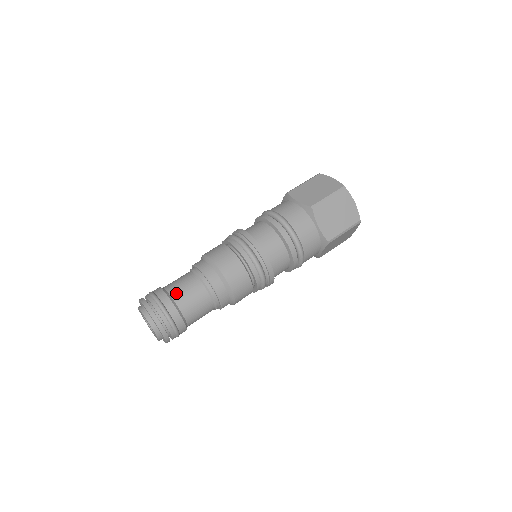
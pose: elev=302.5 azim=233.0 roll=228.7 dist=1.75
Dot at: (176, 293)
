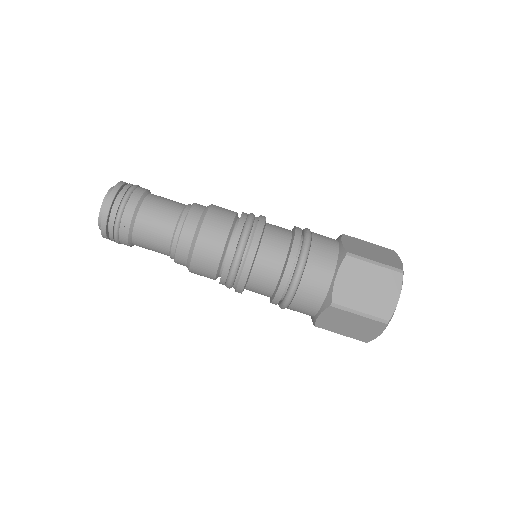
Dot at: (141, 225)
